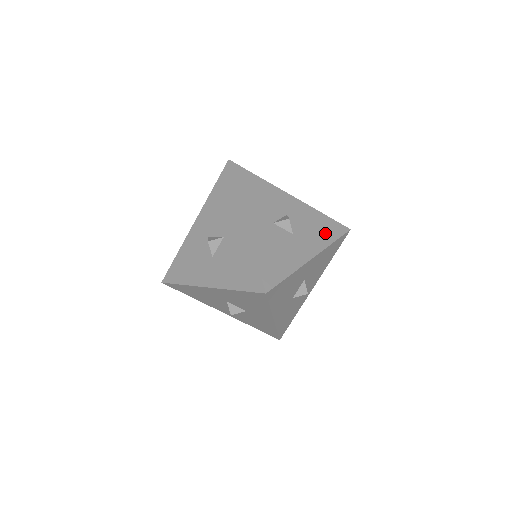
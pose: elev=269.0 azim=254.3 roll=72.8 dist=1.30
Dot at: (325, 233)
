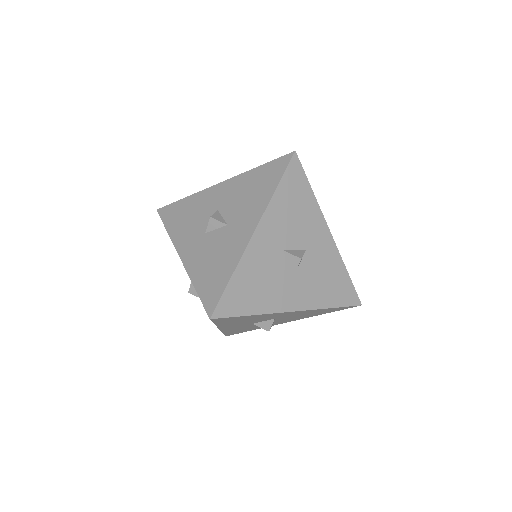
Dot at: (264, 188)
